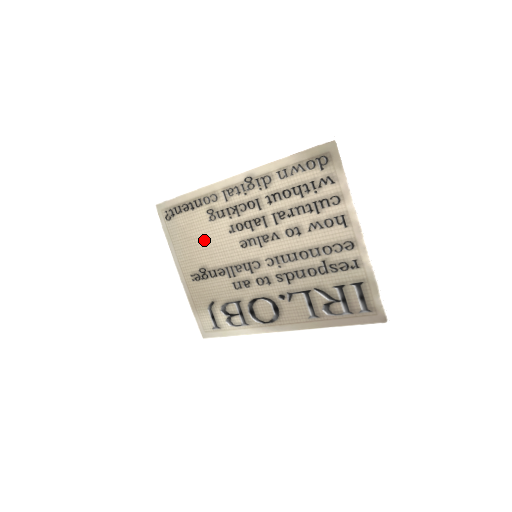
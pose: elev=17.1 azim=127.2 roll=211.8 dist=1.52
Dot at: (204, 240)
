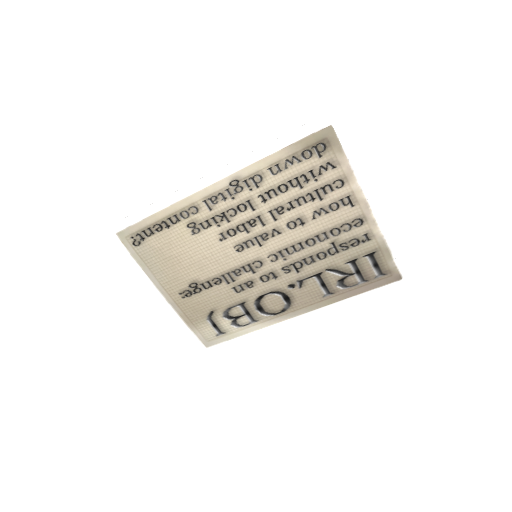
Dot at: (189, 255)
